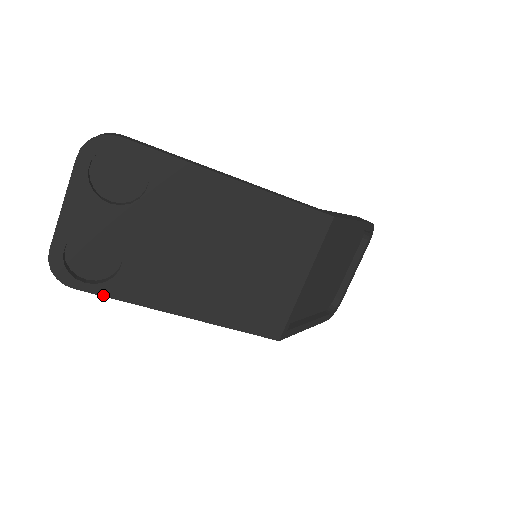
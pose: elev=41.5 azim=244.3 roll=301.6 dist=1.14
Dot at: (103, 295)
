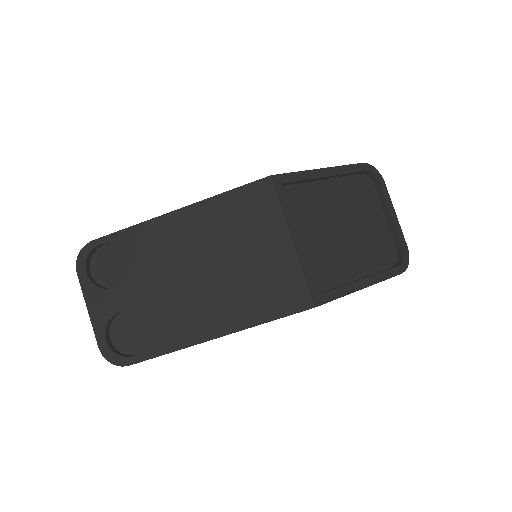
Dot at: (151, 358)
